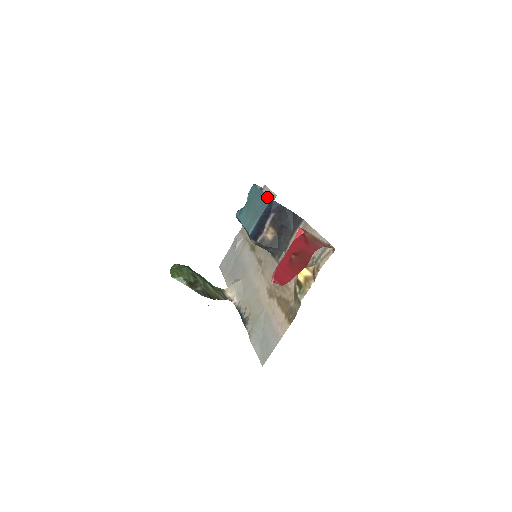
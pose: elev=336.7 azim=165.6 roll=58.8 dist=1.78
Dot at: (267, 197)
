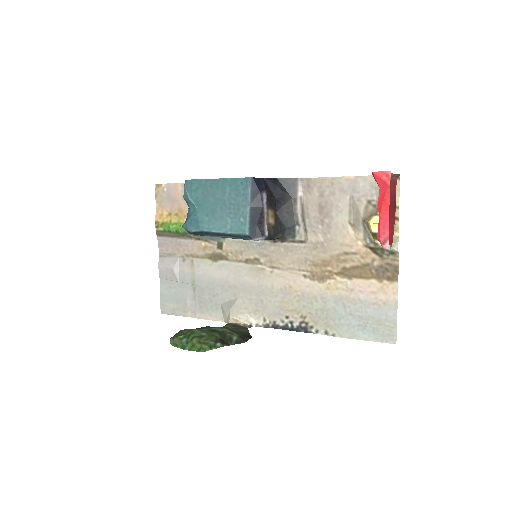
Dot at: (240, 179)
